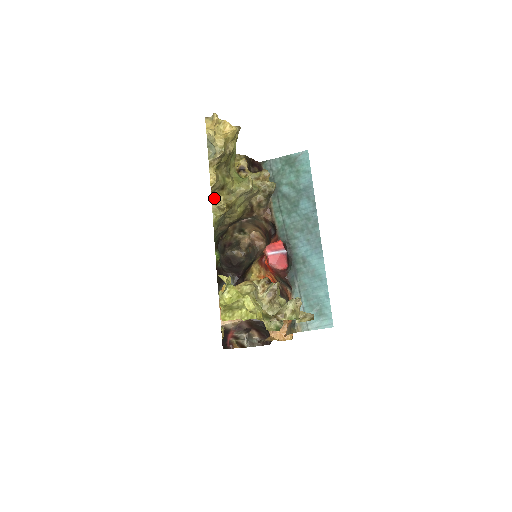
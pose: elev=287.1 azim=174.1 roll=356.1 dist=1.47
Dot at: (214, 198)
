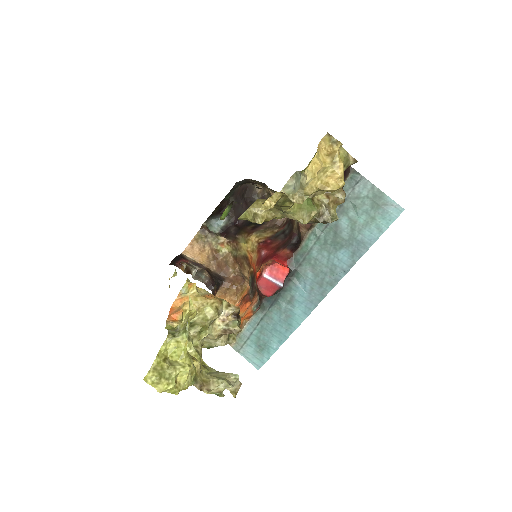
Dot at: (260, 201)
